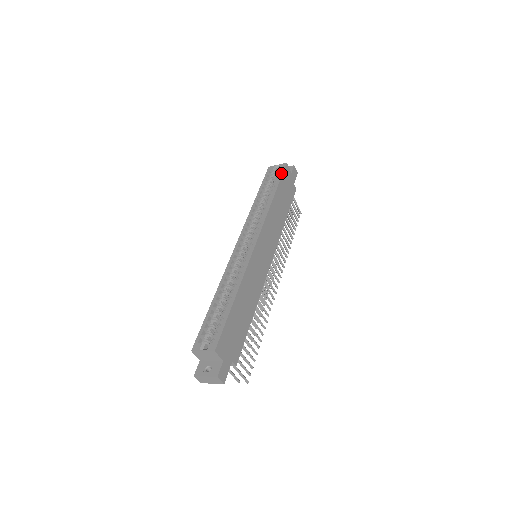
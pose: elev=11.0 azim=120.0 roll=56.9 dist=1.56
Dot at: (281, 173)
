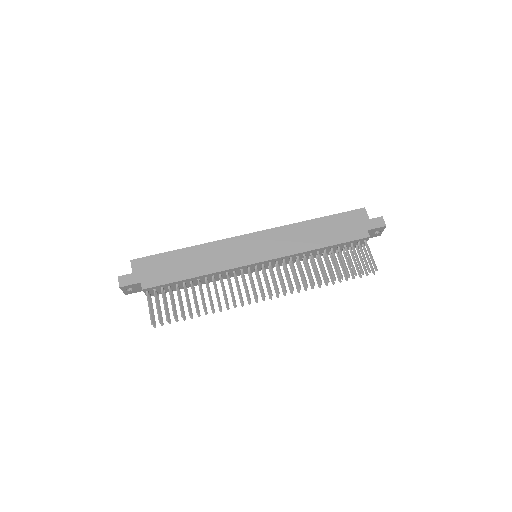
Dot at: (347, 212)
